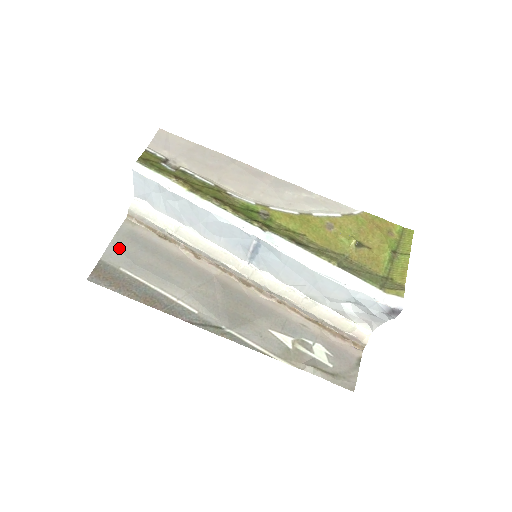
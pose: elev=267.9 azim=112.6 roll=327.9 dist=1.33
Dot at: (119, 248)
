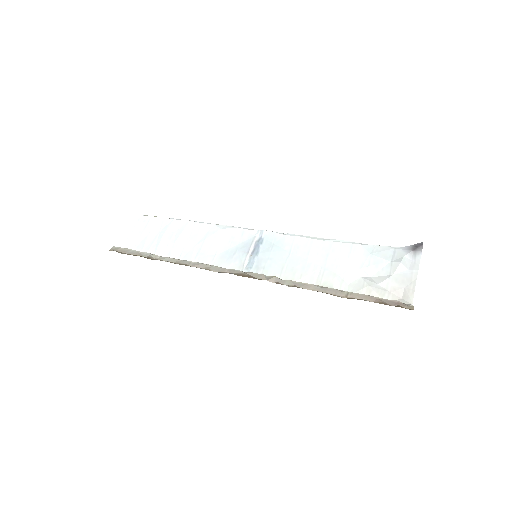
Dot at: occluded
